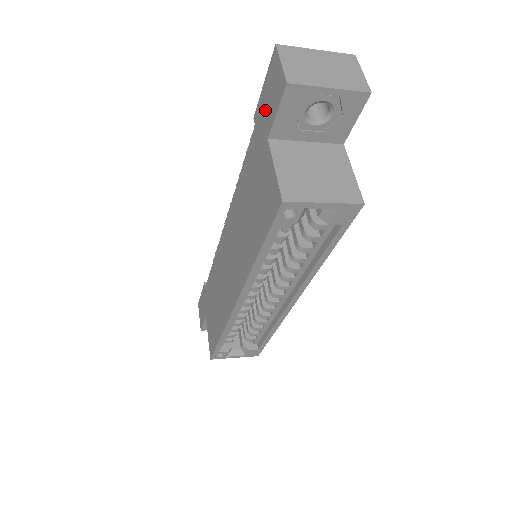
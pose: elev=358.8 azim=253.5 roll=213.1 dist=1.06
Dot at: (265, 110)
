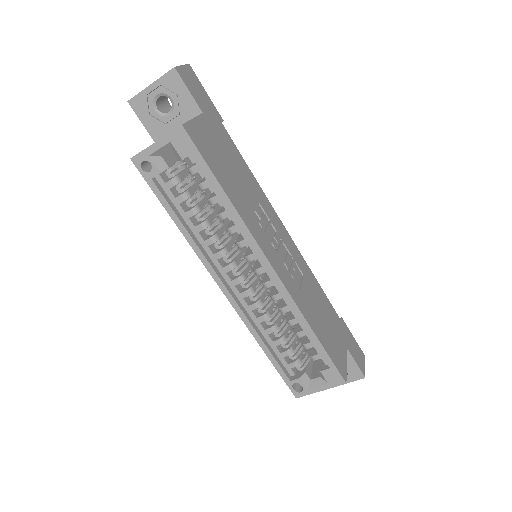
Dot at: occluded
